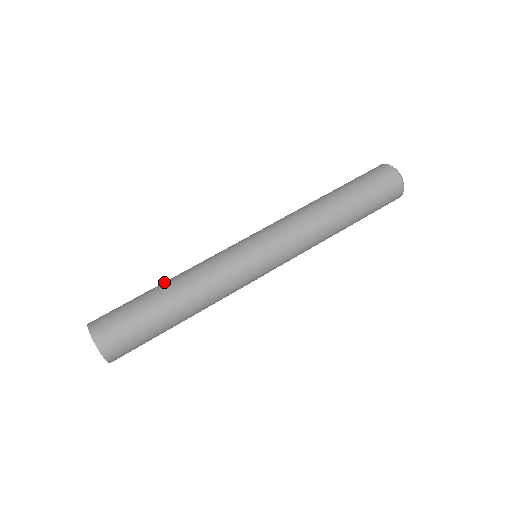
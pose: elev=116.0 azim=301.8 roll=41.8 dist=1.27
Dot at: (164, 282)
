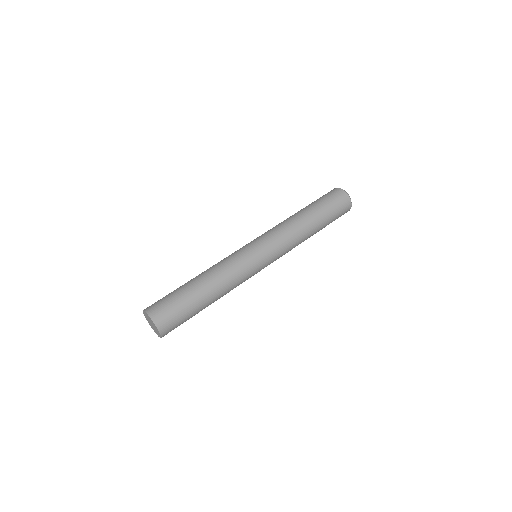
Dot at: occluded
